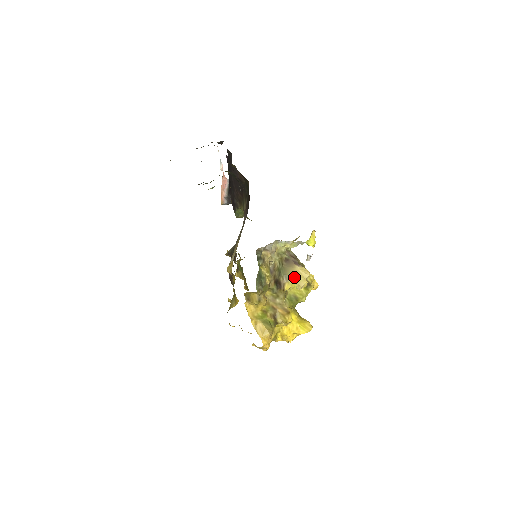
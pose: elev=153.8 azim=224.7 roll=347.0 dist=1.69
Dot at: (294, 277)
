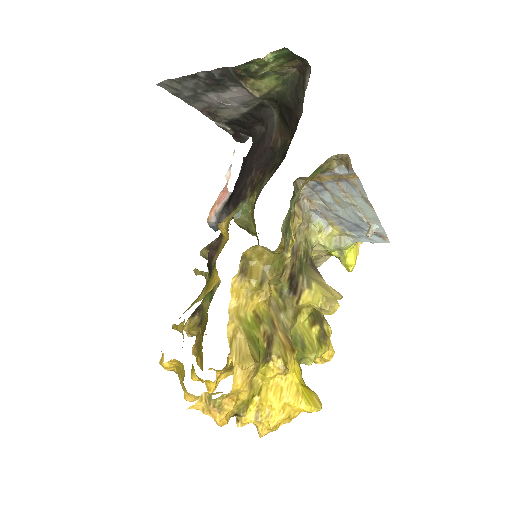
Dot at: (320, 287)
